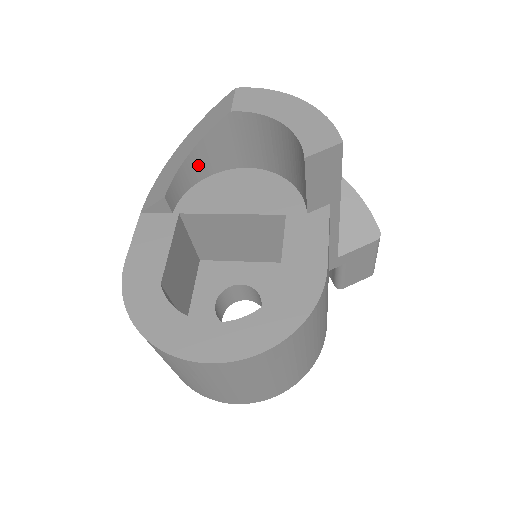
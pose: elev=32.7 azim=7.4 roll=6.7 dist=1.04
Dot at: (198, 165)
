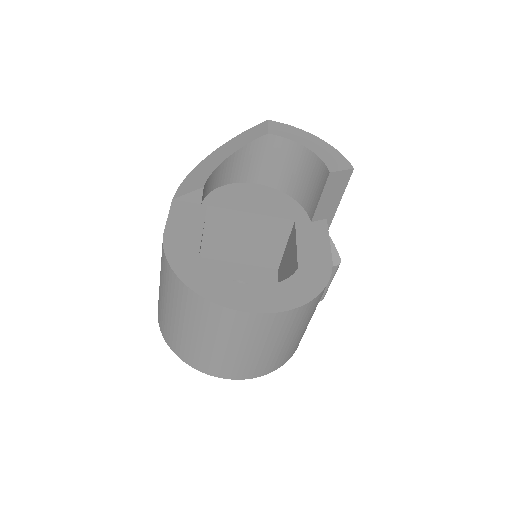
Dot at: (226, 171)
